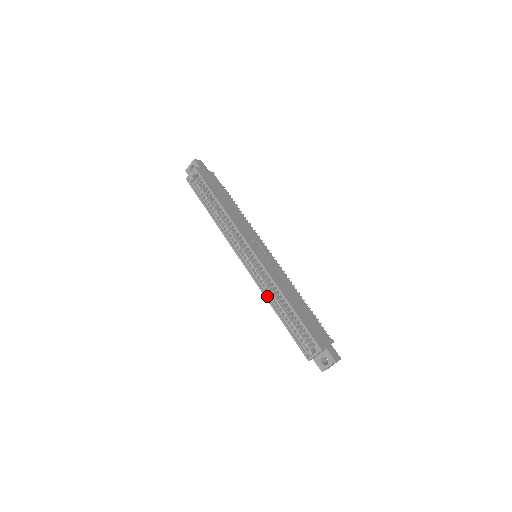
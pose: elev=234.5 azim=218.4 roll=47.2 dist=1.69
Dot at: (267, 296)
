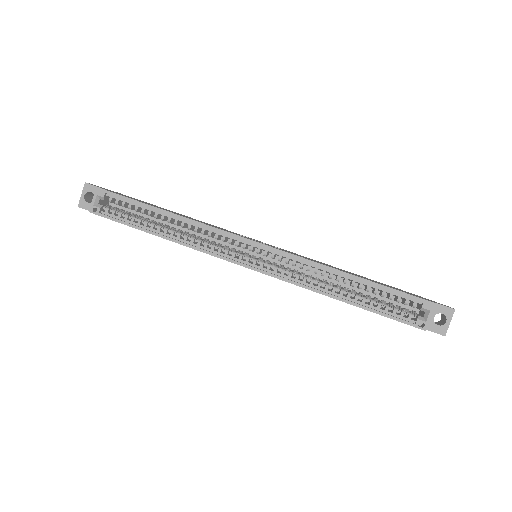
Dot at: (315, 289)
